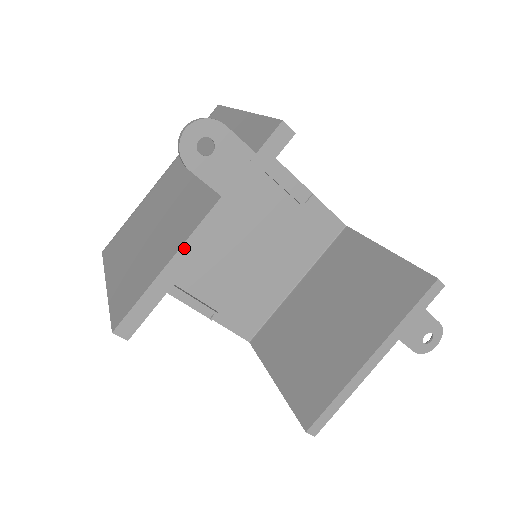
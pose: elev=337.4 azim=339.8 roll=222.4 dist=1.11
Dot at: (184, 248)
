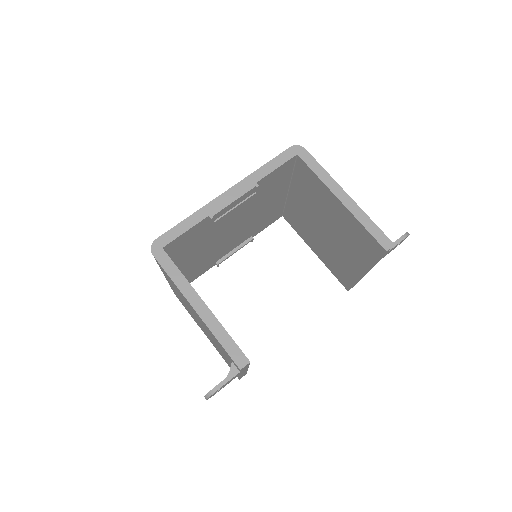
Dot at: occluded
